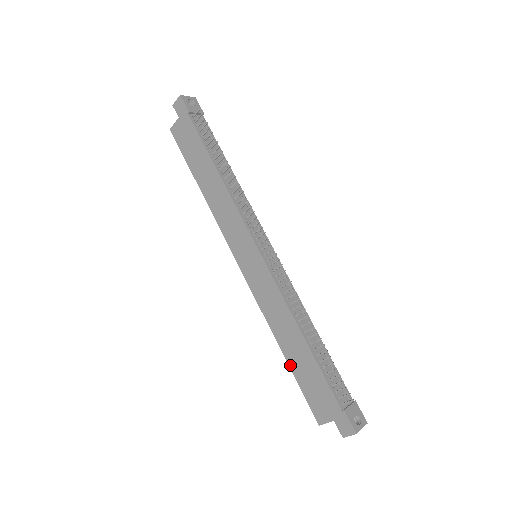
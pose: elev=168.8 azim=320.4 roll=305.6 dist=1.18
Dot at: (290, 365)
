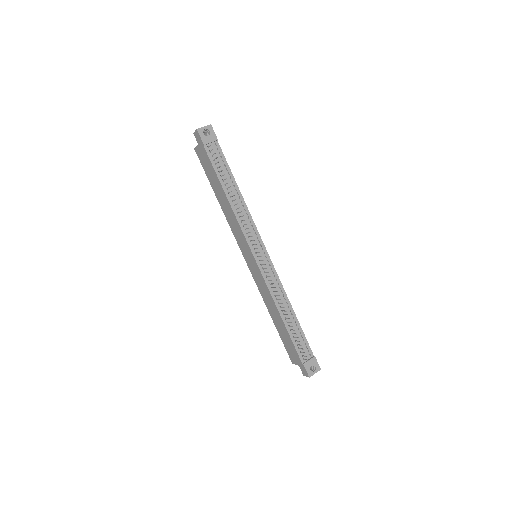
Dot at: (276, 328)
